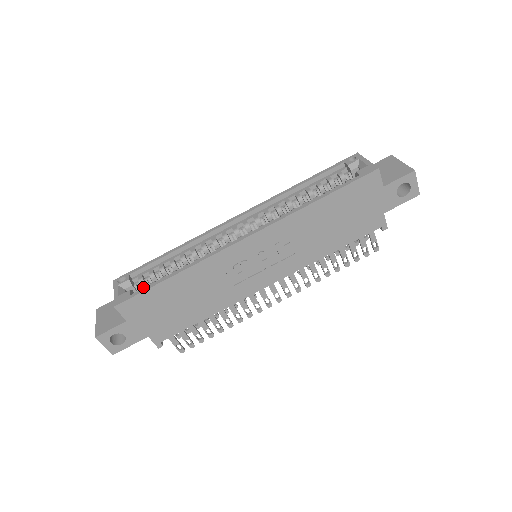
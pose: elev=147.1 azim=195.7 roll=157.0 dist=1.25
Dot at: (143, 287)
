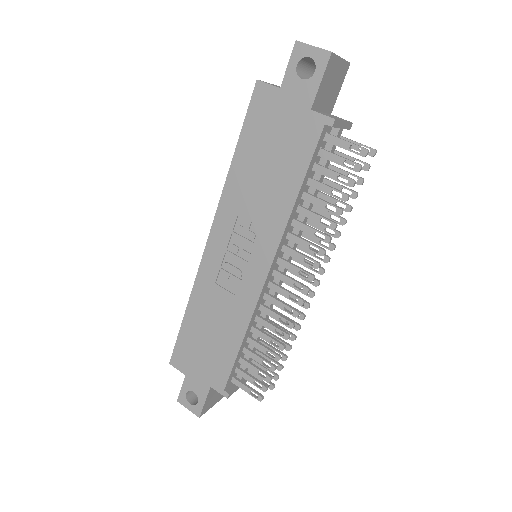
Dot at: occluded
